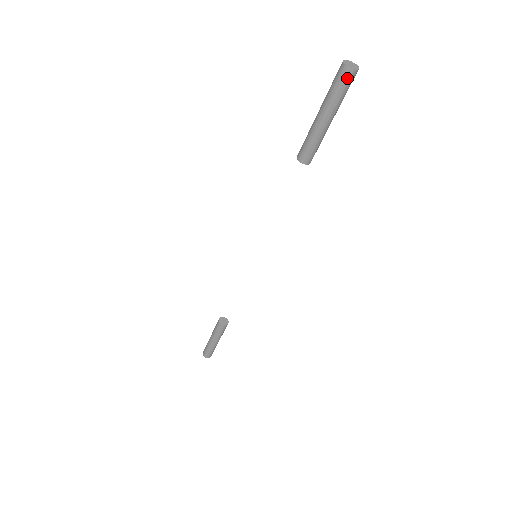
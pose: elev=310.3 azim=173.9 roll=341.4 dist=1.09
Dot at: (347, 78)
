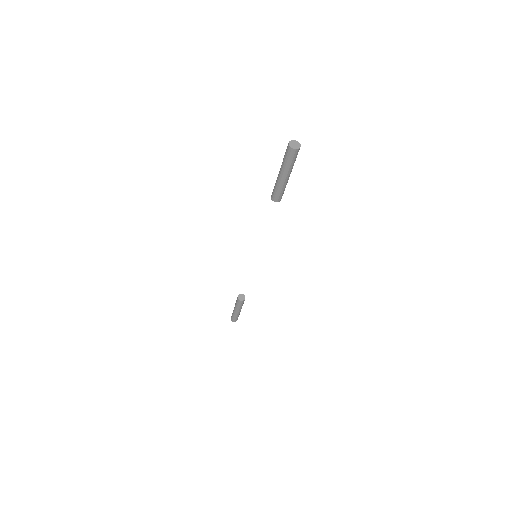
Dot at: (297, 153)
